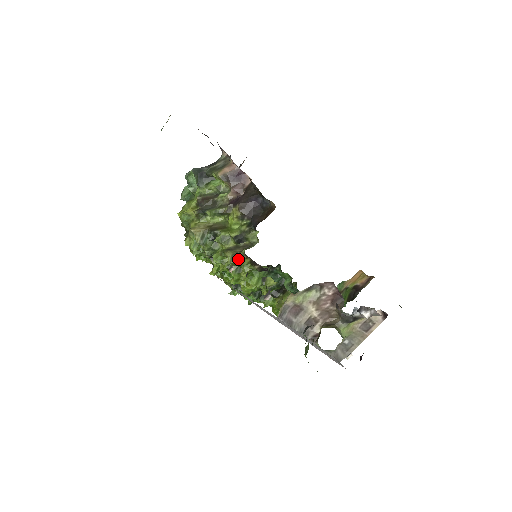
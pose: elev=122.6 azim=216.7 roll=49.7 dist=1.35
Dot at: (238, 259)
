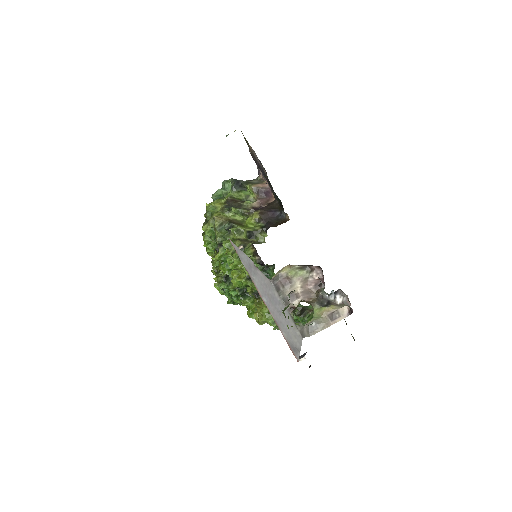
Dot at: (244, 248)
